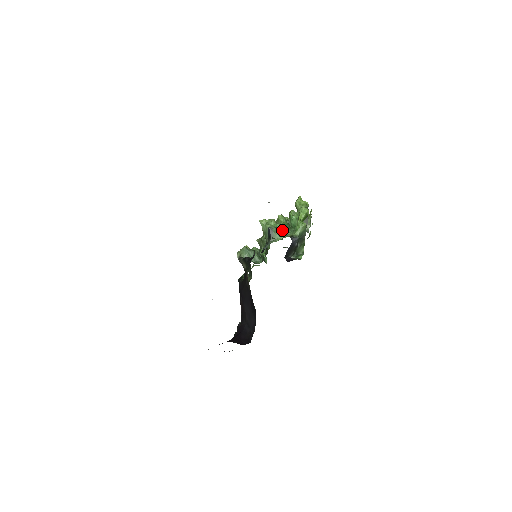
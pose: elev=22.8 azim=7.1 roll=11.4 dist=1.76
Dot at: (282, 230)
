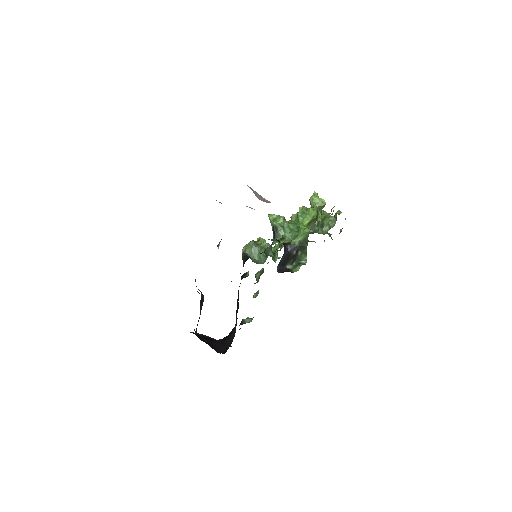
Dot at: (289, 230)
